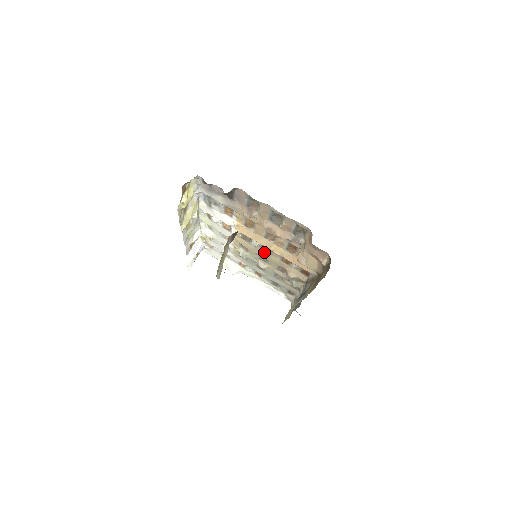
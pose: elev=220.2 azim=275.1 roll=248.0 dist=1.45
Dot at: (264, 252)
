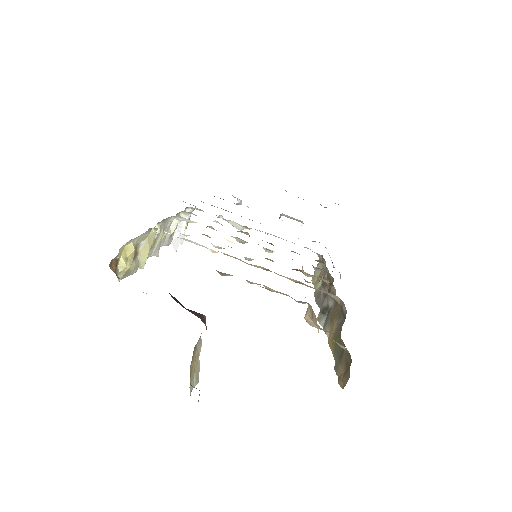
Dot at: occluded
